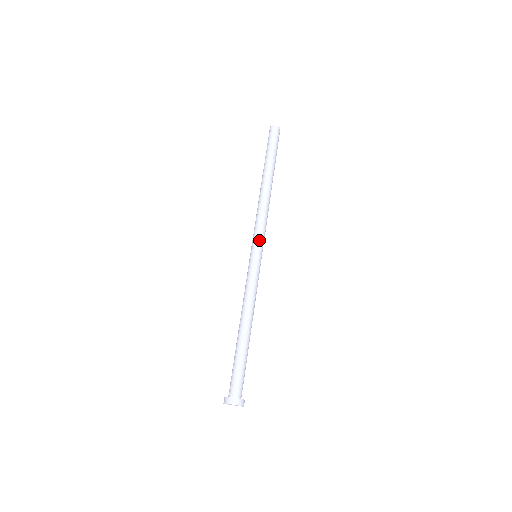
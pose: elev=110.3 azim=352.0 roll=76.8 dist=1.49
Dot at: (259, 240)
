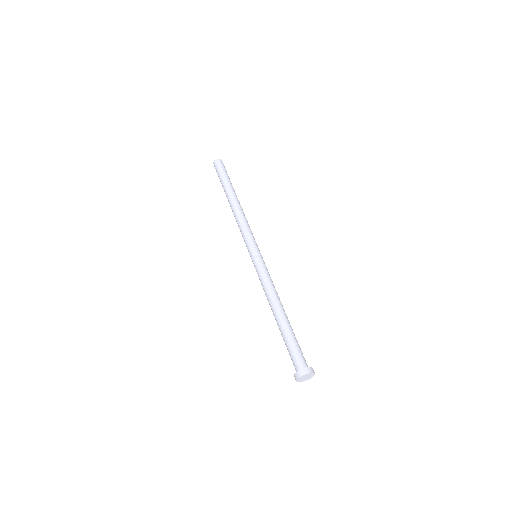
Dot at: (253, 242)
